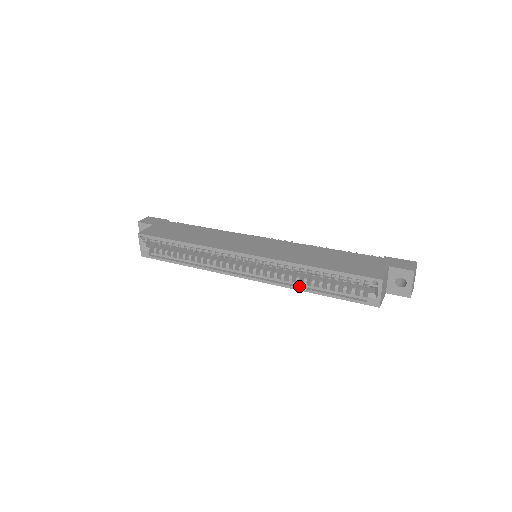
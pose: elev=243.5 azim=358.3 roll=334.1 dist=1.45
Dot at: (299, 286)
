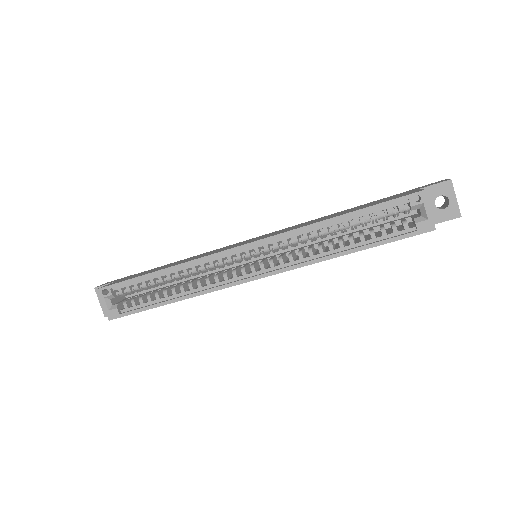
Dot at: (325, 255)
